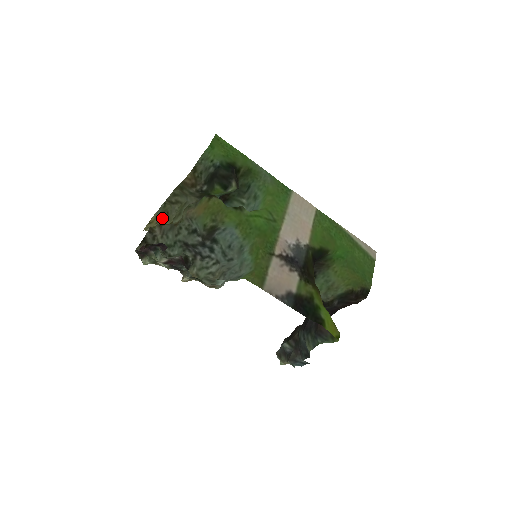
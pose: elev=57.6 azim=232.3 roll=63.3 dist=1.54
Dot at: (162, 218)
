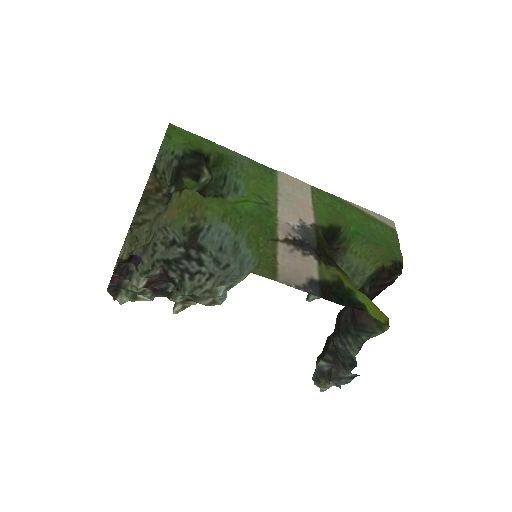
Dot at: (131, 247)
